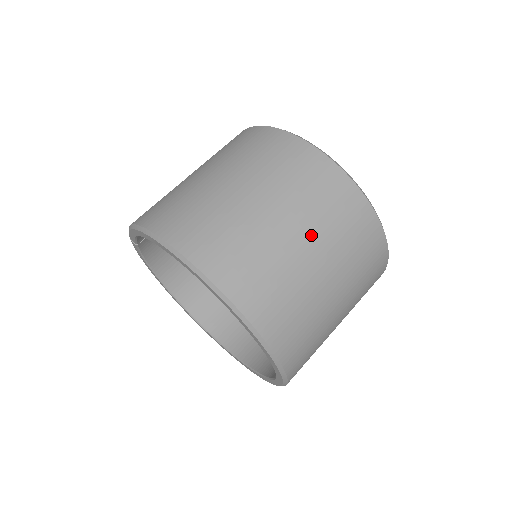
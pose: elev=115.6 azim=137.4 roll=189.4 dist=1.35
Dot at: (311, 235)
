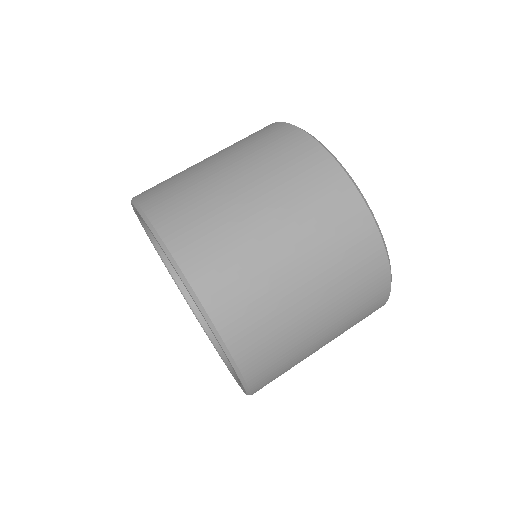
Dot at: (323, 292)
